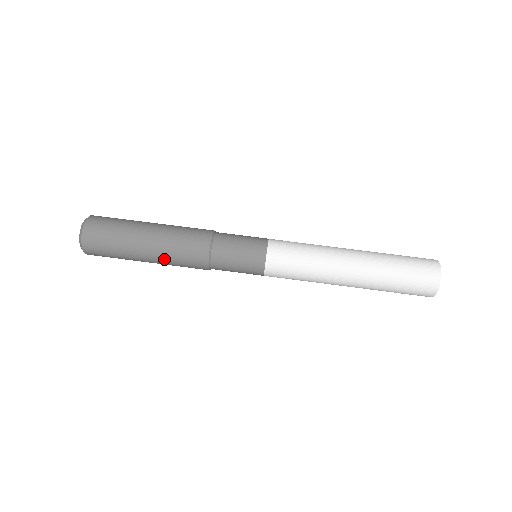
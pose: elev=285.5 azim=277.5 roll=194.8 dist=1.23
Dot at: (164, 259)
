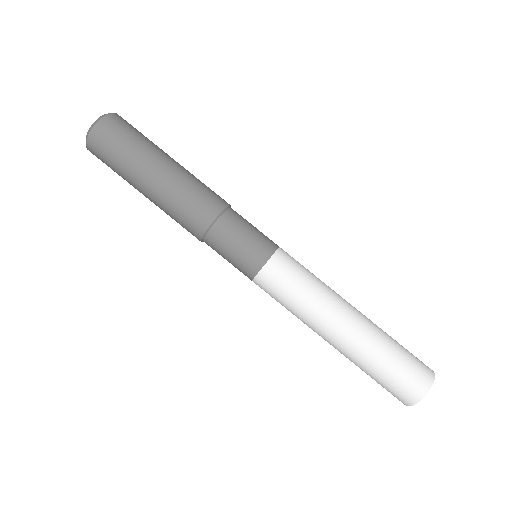
Dot at: (166, 194)
